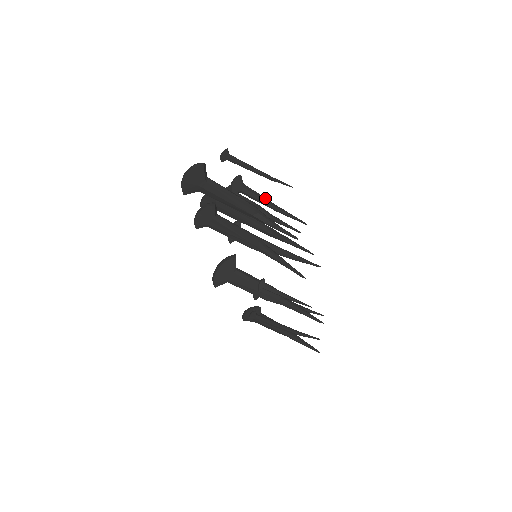
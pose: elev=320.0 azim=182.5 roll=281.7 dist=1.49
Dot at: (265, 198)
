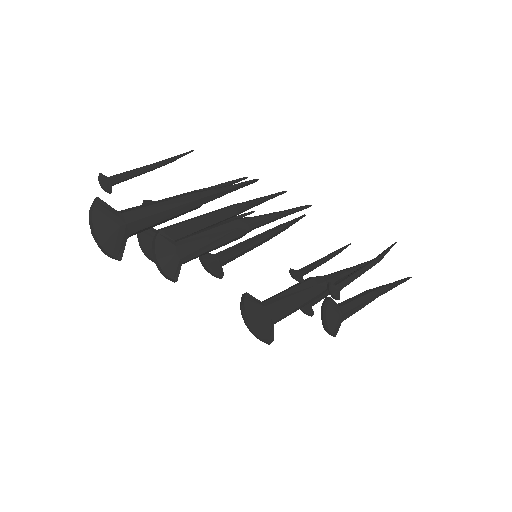
Dot at: occluded
